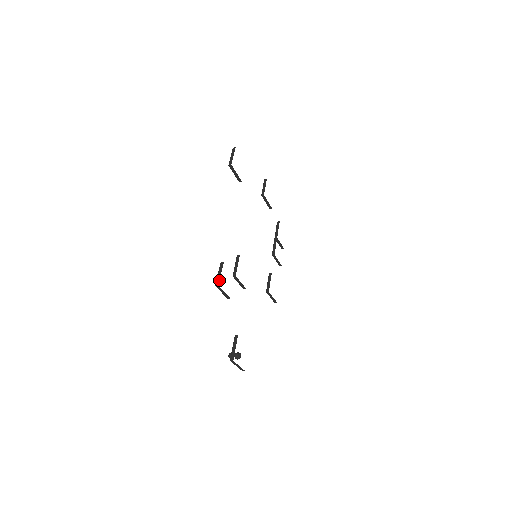
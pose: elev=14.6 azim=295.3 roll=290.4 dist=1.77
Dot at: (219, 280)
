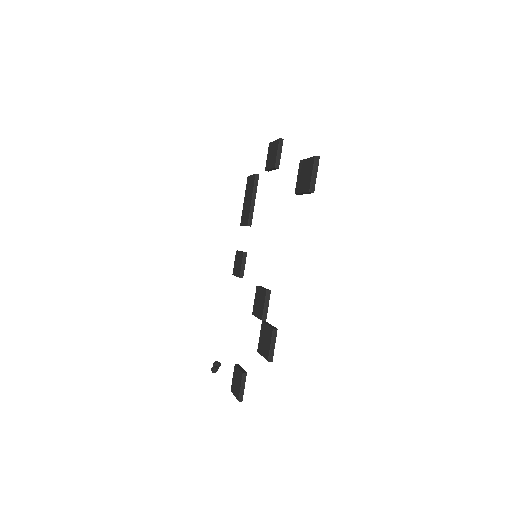
Dot at: (273, 355)
